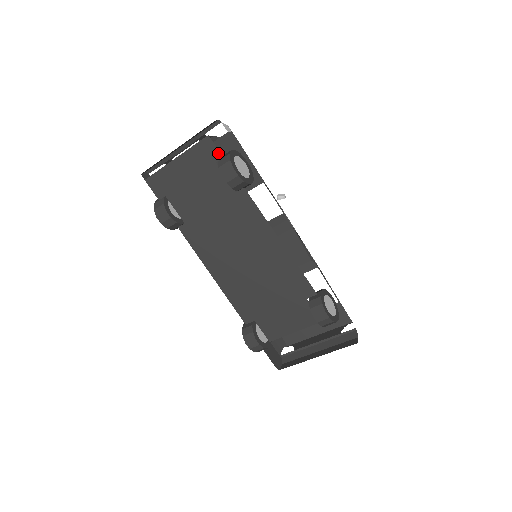
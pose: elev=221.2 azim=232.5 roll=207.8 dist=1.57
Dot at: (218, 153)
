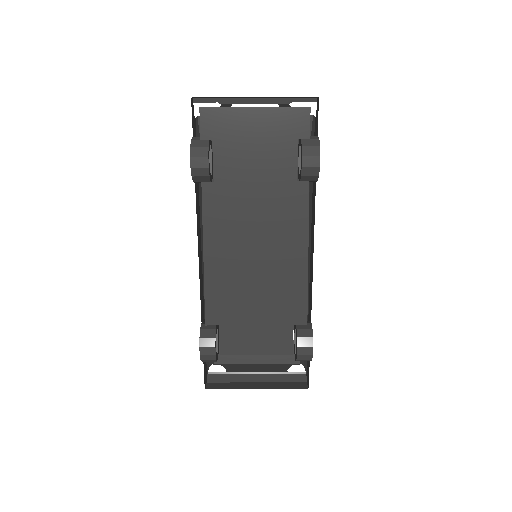
Dot at: (307, 131)
